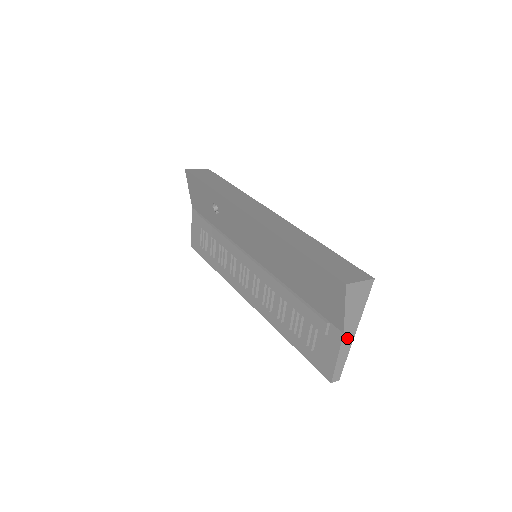
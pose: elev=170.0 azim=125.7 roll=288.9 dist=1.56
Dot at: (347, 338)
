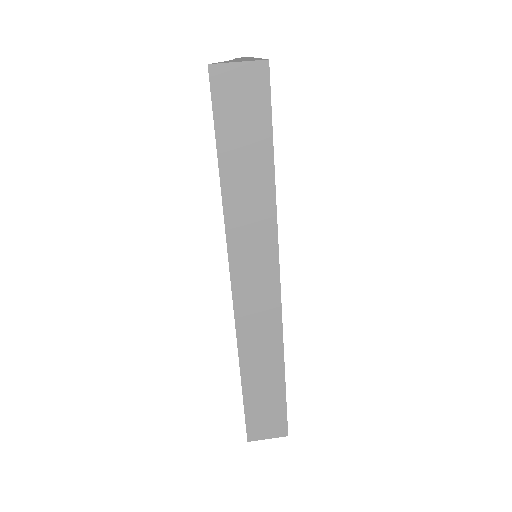
Dot at: occluded
